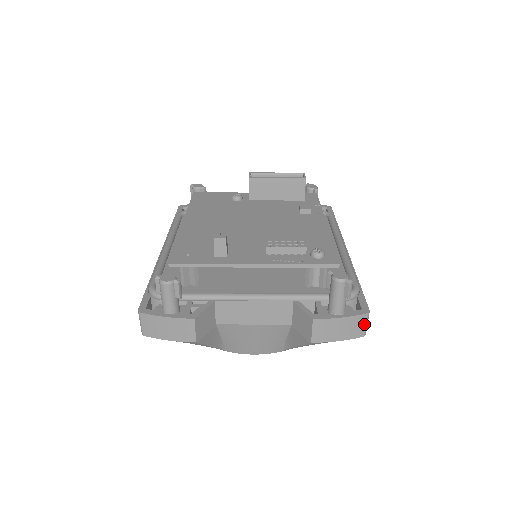
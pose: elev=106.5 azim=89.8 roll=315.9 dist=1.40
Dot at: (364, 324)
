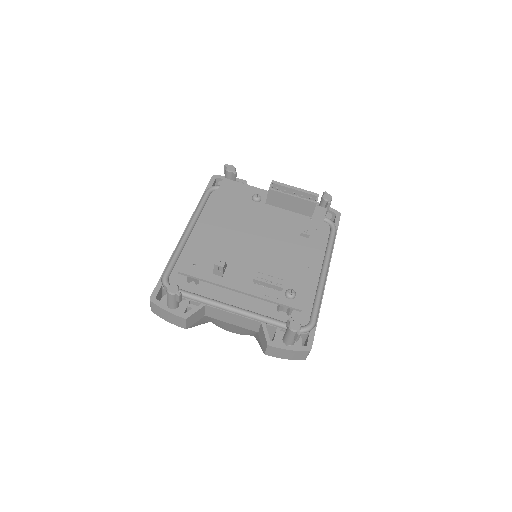
Dot at: (305, 355)
